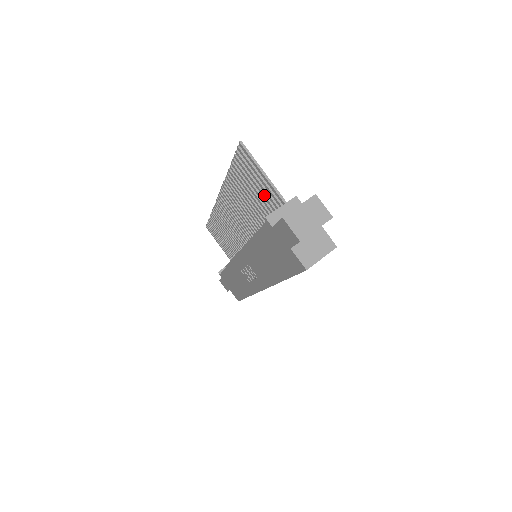
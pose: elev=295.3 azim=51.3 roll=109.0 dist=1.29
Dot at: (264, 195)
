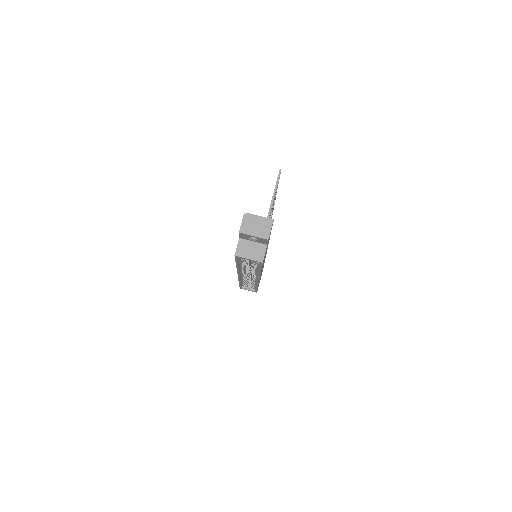
Dot at: occluded
